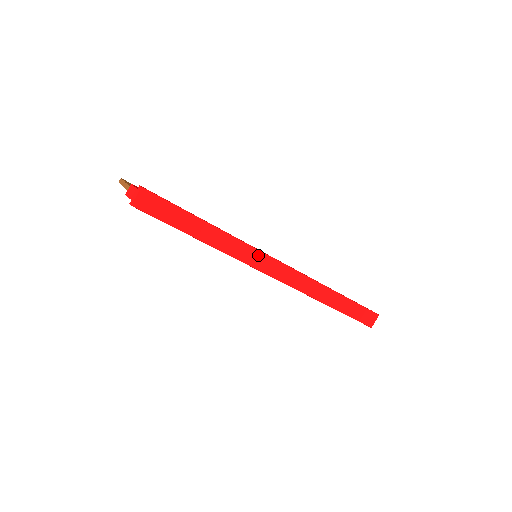
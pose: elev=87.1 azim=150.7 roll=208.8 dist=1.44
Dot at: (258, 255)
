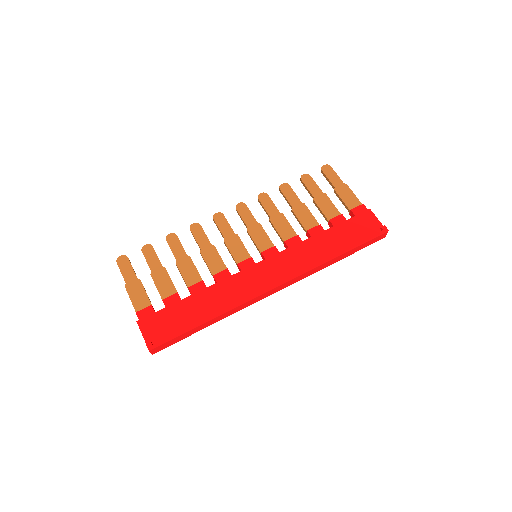
Dot at: (255, 299)
